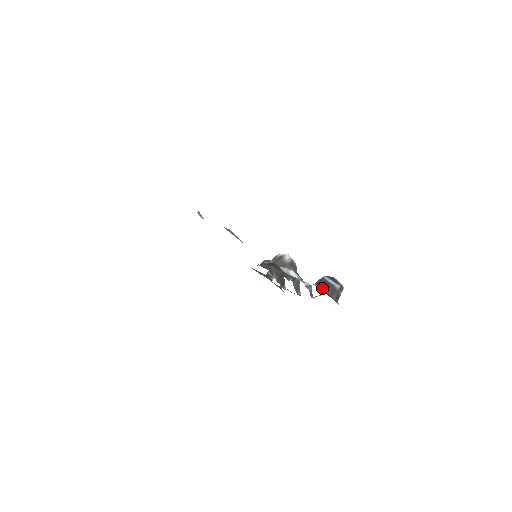
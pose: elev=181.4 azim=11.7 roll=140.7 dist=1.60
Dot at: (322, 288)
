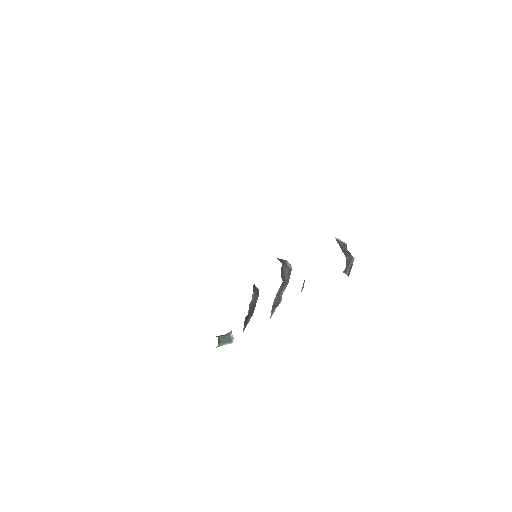
Dot at: (342, 241)
